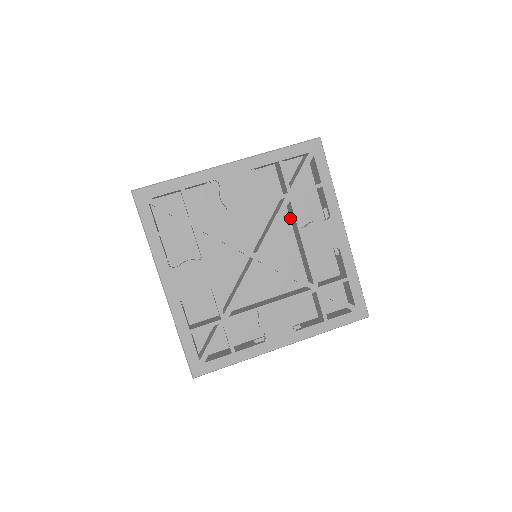
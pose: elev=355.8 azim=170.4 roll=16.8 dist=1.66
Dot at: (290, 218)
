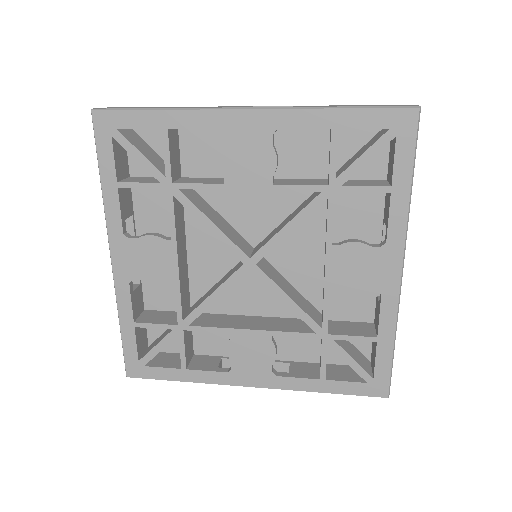
Dot at: (326, 219)
